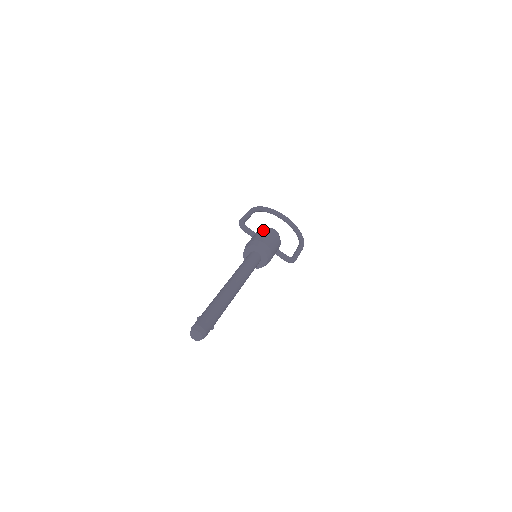
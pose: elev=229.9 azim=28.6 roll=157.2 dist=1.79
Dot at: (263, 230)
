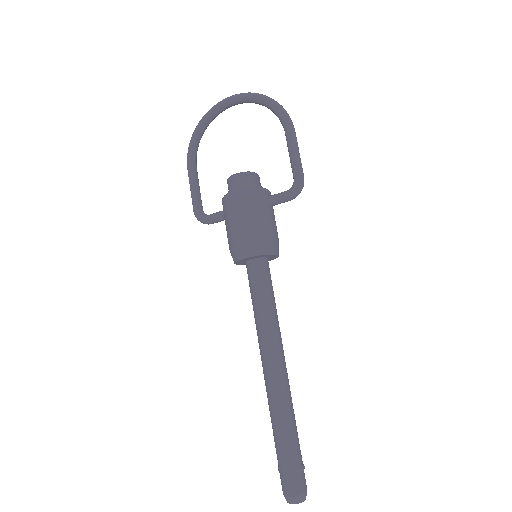
Dot at: (224, 208)
